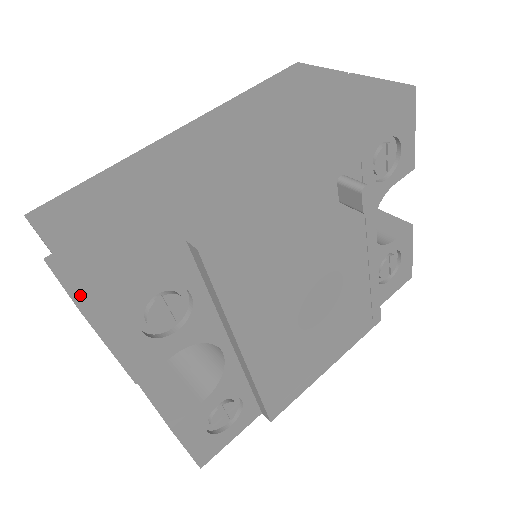
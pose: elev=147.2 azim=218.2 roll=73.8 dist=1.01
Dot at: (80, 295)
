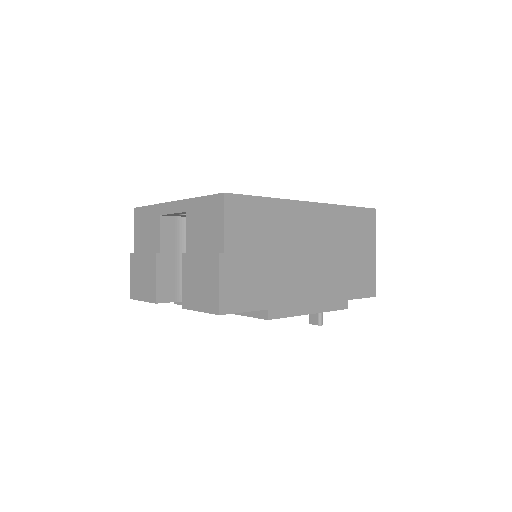
Dot at: (223, 303)
